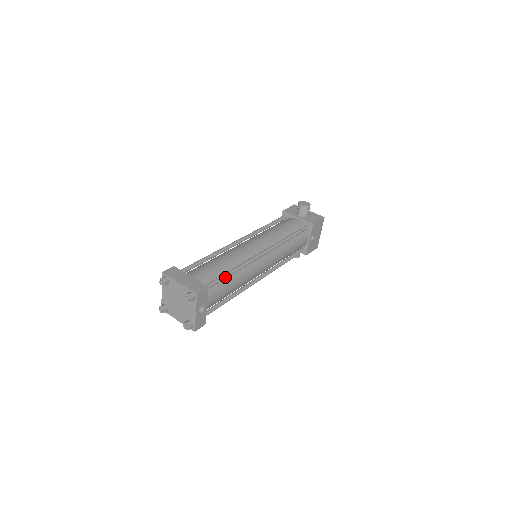
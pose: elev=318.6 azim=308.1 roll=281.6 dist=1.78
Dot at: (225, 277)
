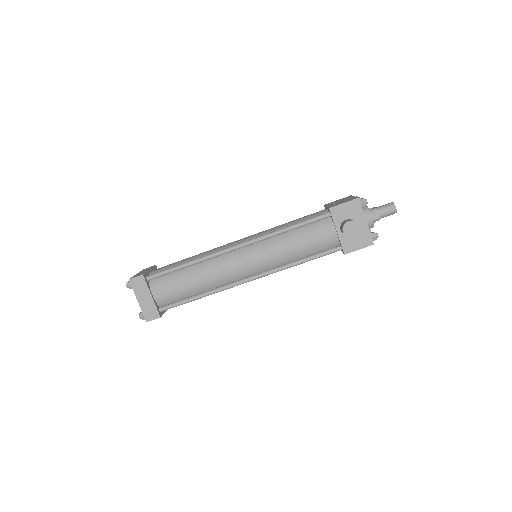
Dot at: occluded
